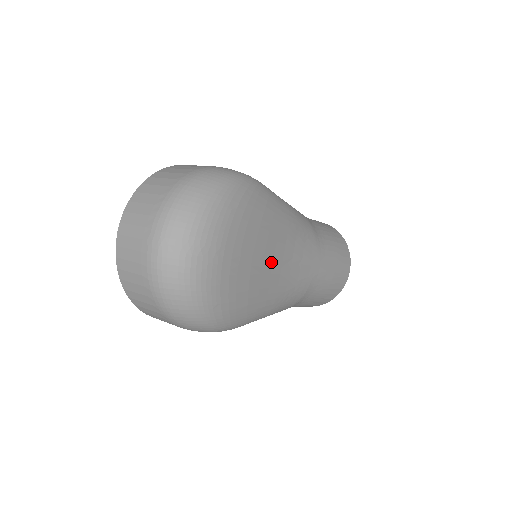
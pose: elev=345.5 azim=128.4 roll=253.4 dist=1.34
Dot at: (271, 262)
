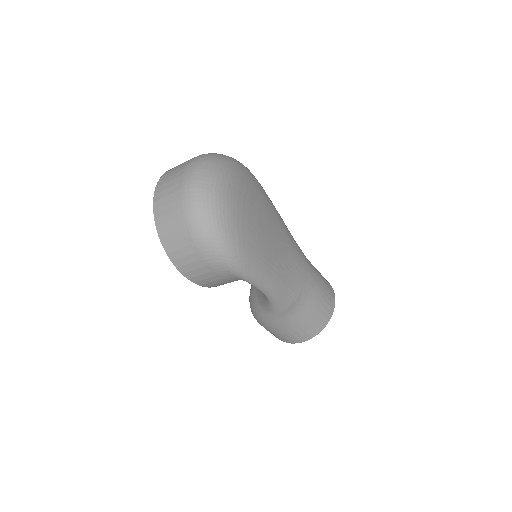
Dot at: (271, 232)
